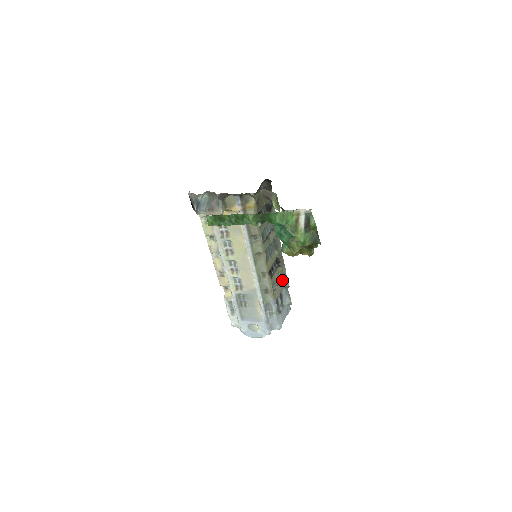
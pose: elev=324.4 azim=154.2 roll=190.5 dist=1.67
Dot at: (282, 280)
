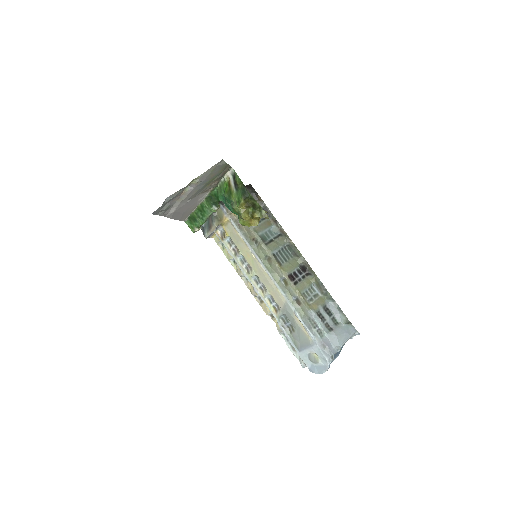
Dot at: (321, 291)
